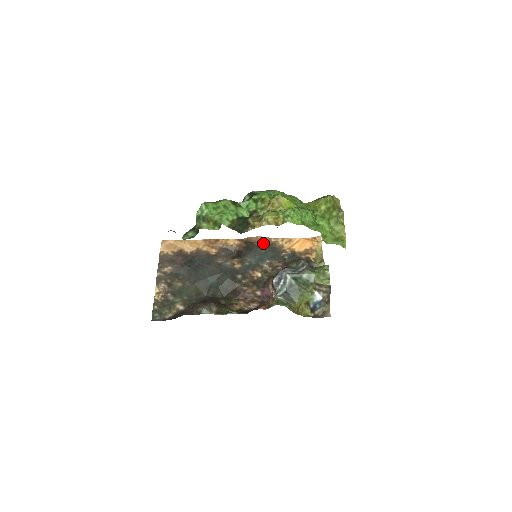
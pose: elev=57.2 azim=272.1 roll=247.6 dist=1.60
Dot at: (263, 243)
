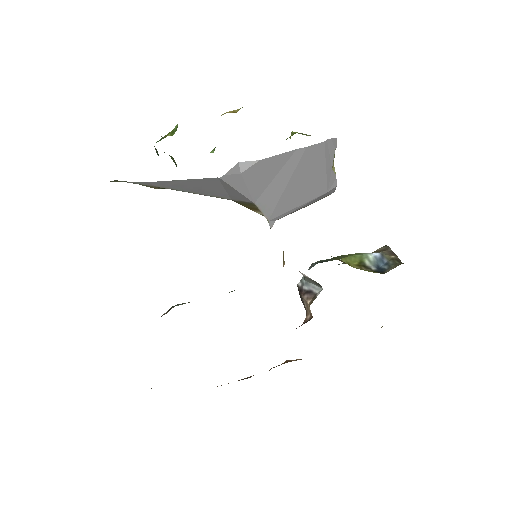
Dot at: occluded
